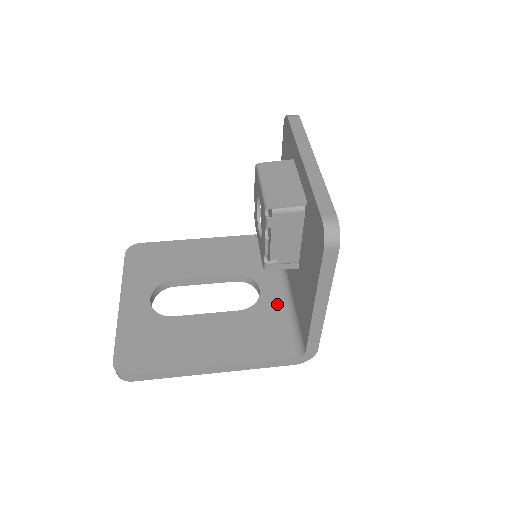
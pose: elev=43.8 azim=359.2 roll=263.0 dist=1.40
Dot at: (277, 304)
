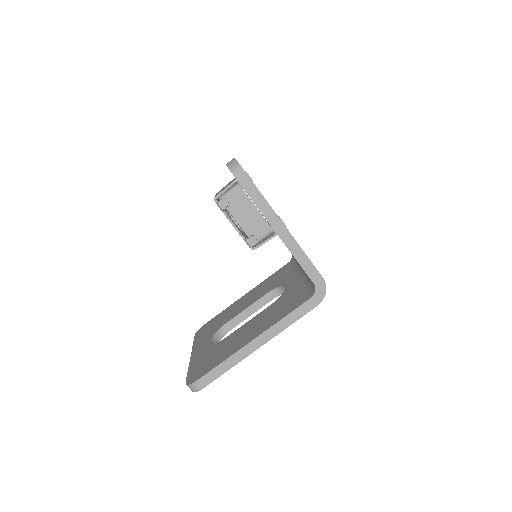
Dot at: (297, 284)
